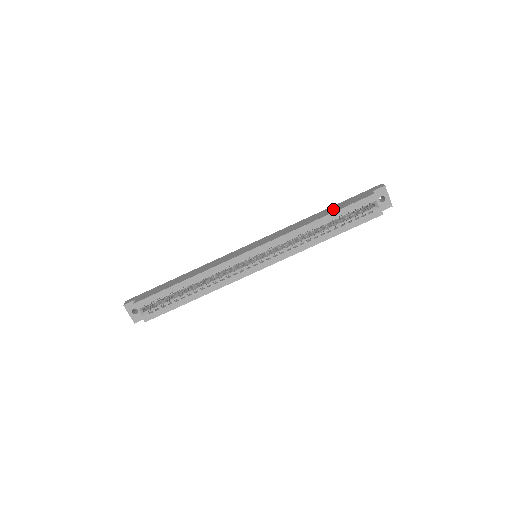
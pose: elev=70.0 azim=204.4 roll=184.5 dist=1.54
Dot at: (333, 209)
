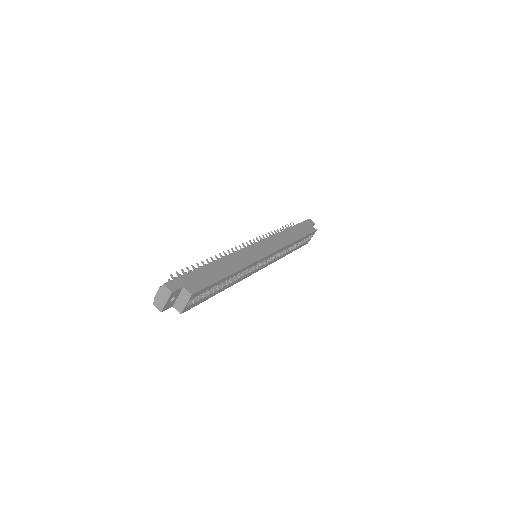
Dot at: (299, 232)
